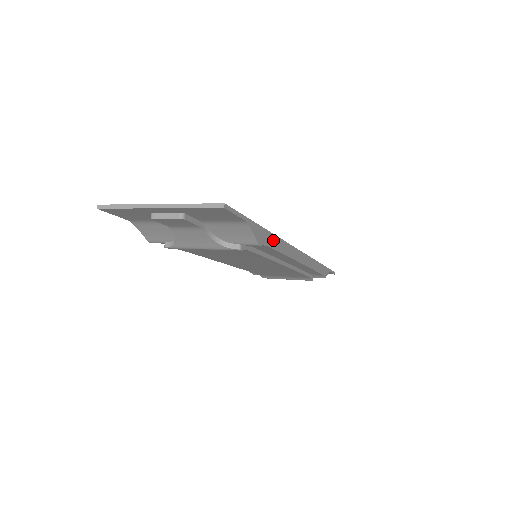
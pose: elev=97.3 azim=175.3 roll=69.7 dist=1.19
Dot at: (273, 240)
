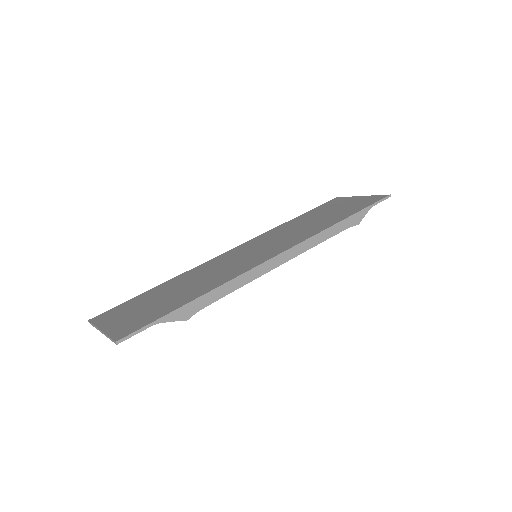
Dot at: (211, 296)
